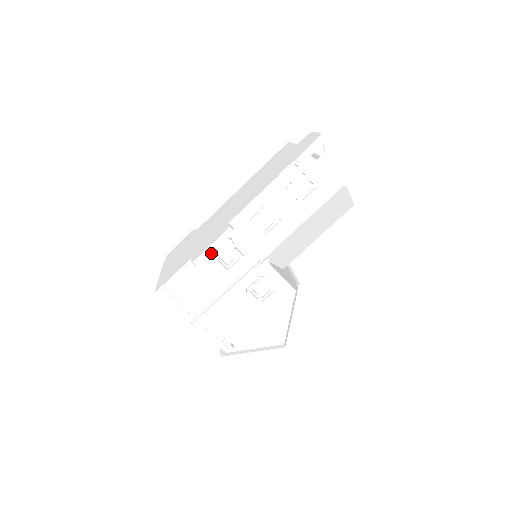
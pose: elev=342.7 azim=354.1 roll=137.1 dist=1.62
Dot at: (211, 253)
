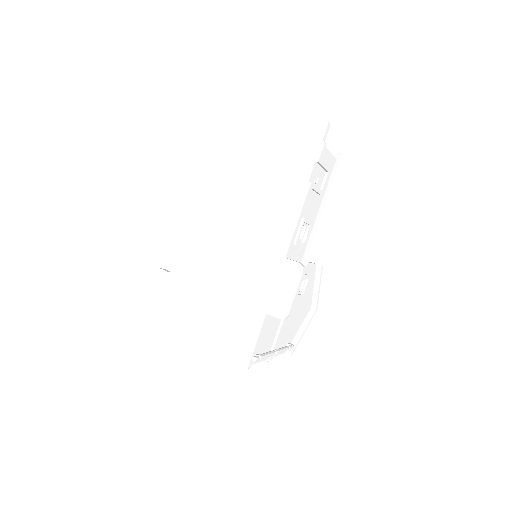
Dot at: occluded
